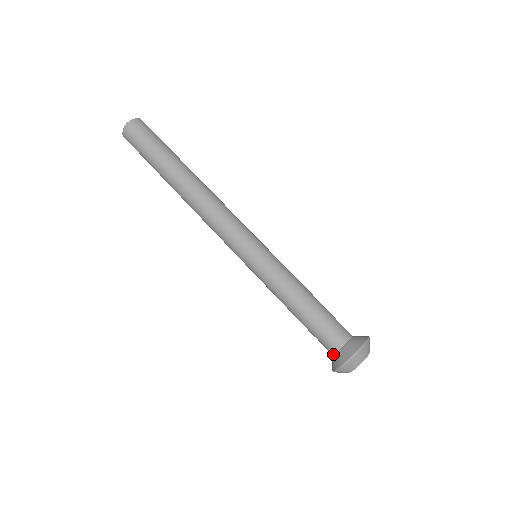
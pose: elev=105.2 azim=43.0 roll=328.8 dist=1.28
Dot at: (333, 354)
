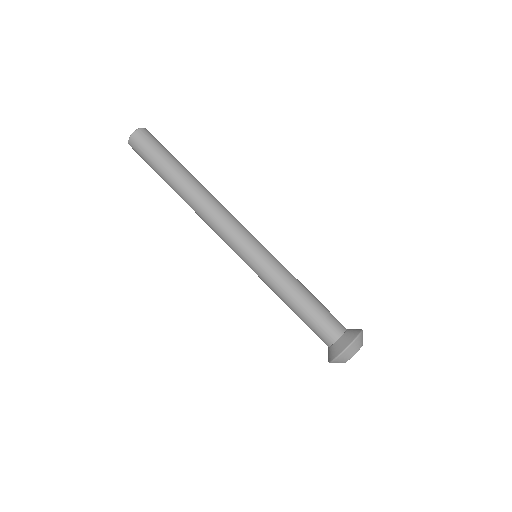
Dot at: (330, 345)
